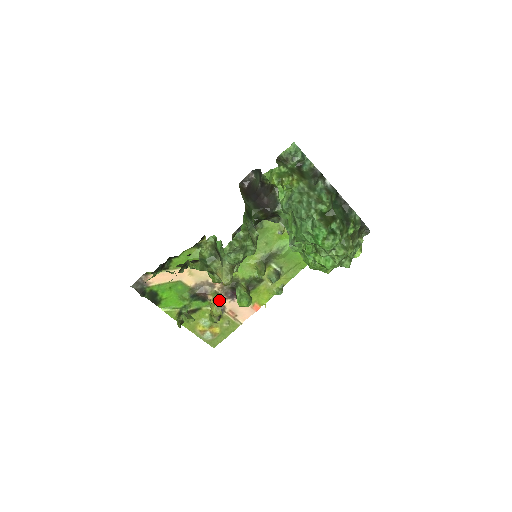
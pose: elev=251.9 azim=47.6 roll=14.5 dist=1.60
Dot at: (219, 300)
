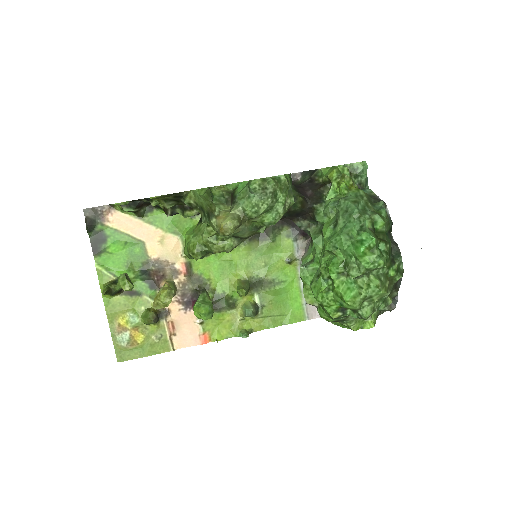
Dot at: occluded
